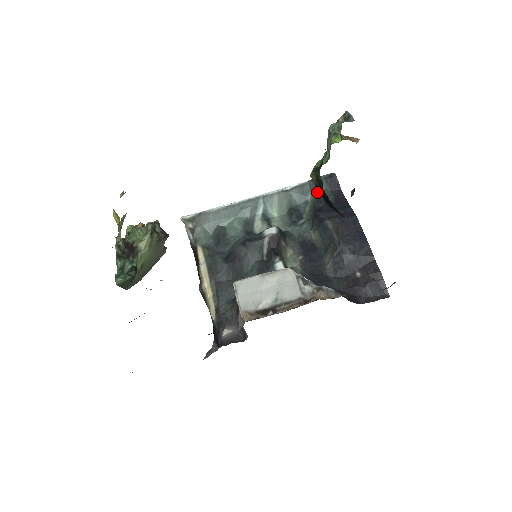
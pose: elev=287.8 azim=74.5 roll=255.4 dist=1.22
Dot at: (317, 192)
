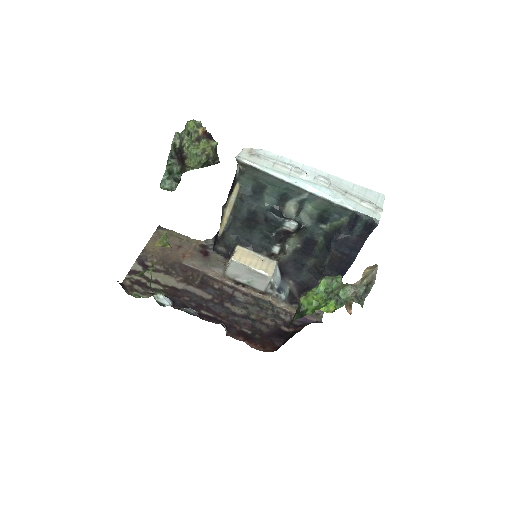
Dot at: (352, 222)
